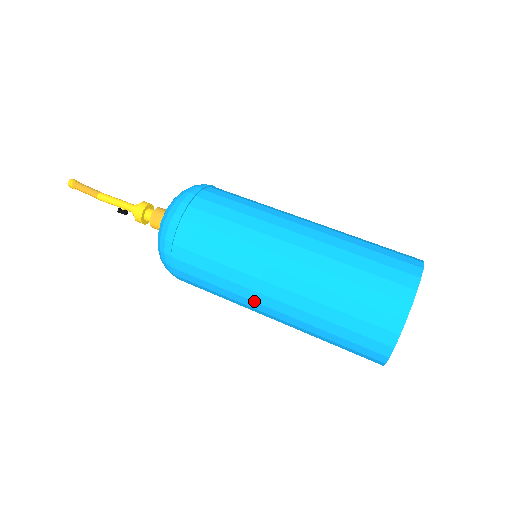
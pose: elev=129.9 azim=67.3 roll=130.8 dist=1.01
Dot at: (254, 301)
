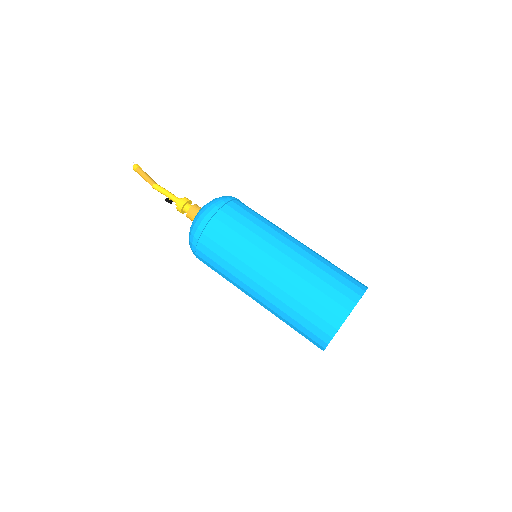
Dot at: (246, 291)
